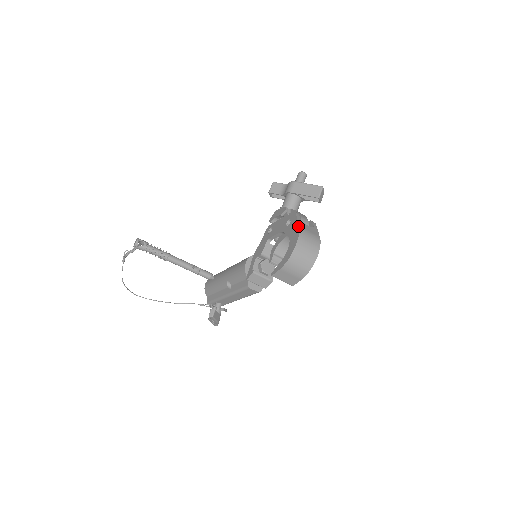
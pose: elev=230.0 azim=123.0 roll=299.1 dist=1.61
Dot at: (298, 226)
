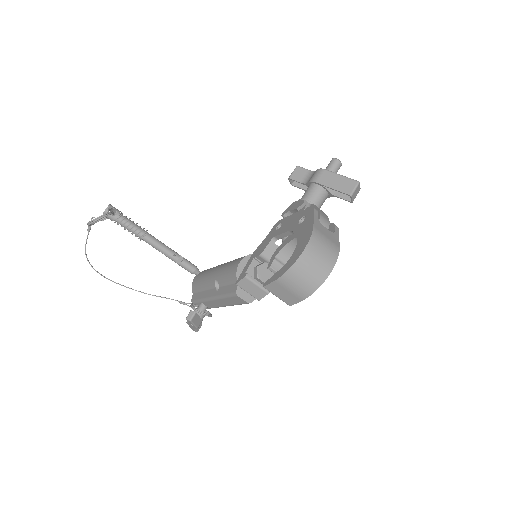
Dot at: (312, 226)
